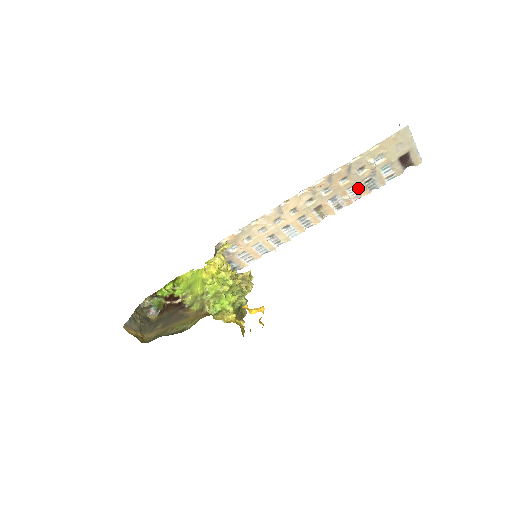
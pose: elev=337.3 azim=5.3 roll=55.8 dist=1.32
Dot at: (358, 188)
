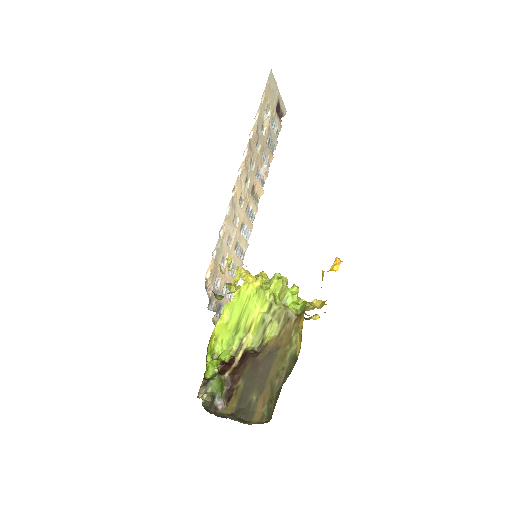
Dot at: (266, 154)
